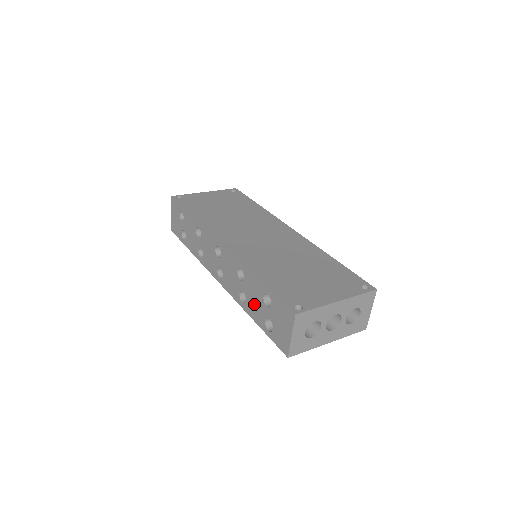
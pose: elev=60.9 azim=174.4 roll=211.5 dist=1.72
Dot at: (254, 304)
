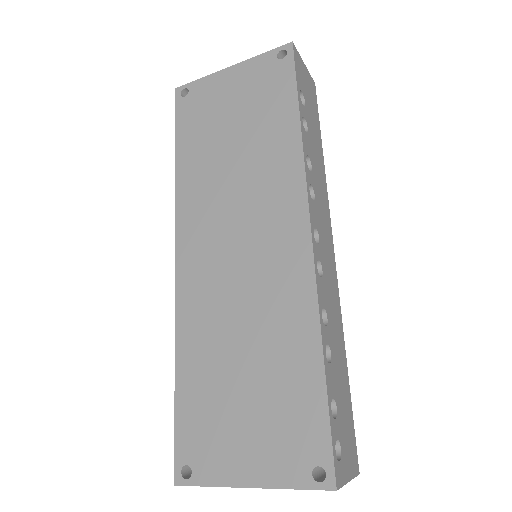
Dot at: occluded
